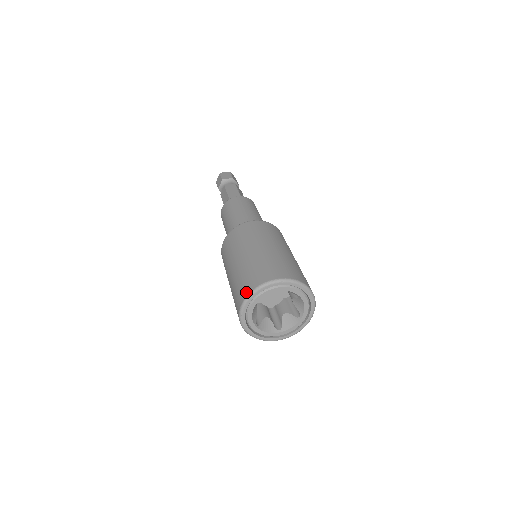
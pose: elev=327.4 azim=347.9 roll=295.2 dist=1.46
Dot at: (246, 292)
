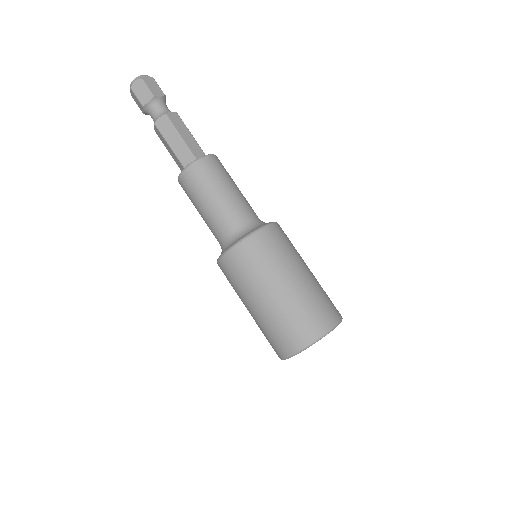
Dot at: (310, 338)
